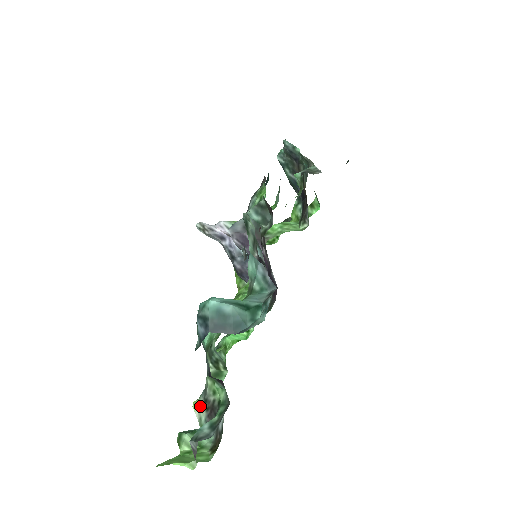
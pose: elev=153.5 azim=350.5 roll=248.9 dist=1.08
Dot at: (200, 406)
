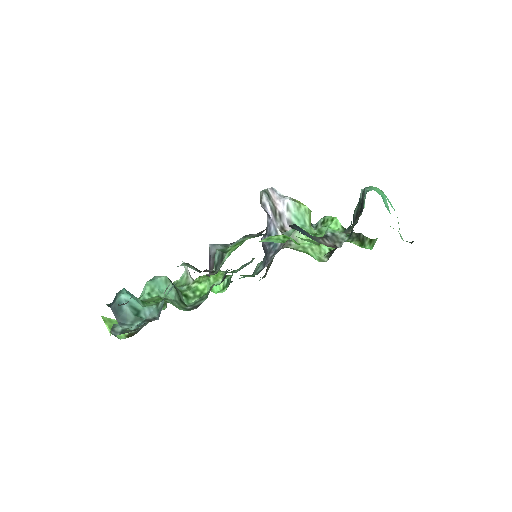
Dot at: occluded
